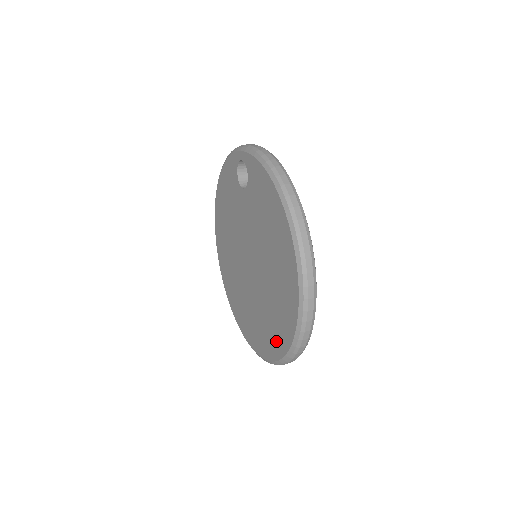
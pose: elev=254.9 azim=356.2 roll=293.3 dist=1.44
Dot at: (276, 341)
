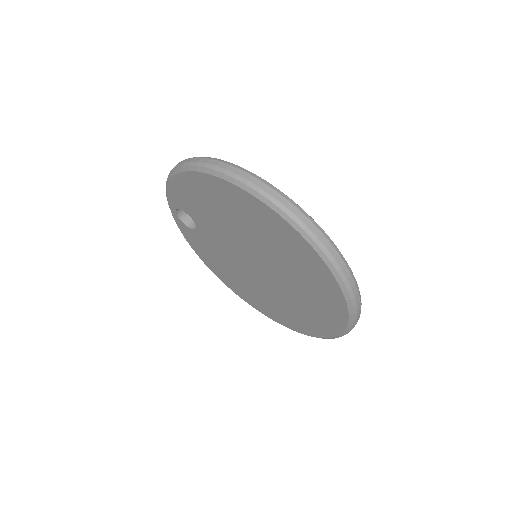
Dot at: (316, 272)
